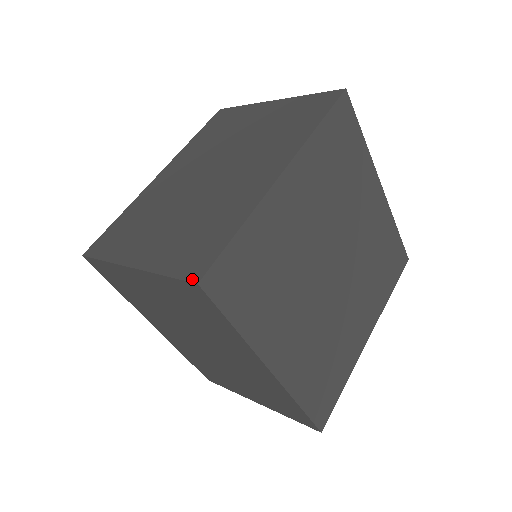
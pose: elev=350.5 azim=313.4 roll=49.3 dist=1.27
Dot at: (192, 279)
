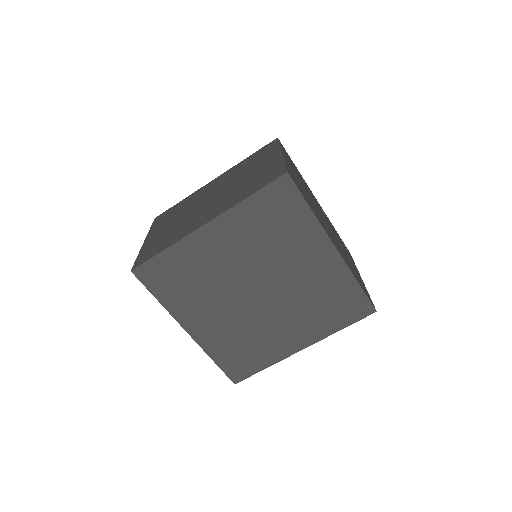
Dot at: (133, 267)
